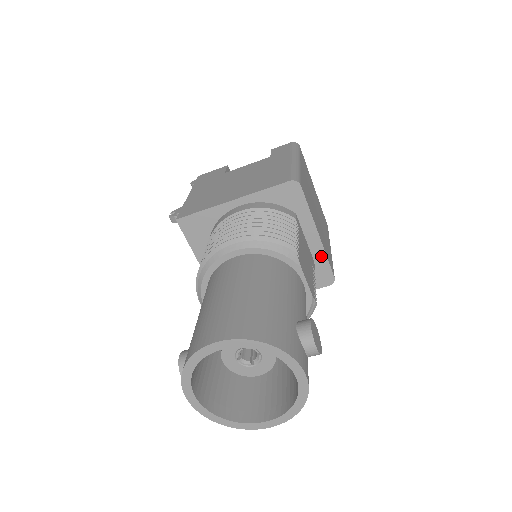
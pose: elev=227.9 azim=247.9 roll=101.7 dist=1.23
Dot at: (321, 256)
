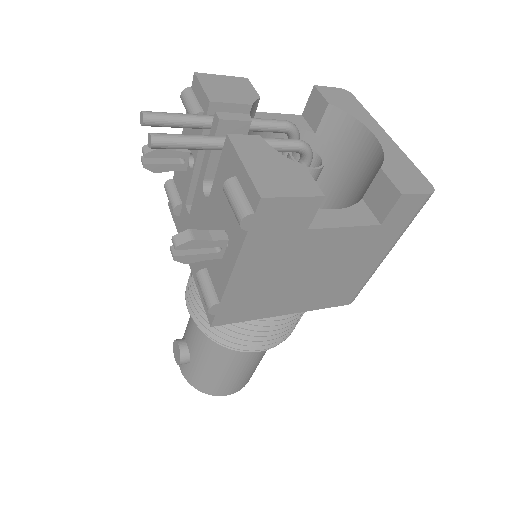
Dot at: occluded
